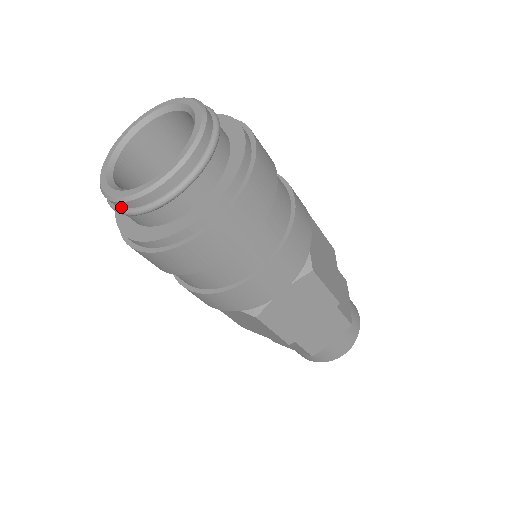
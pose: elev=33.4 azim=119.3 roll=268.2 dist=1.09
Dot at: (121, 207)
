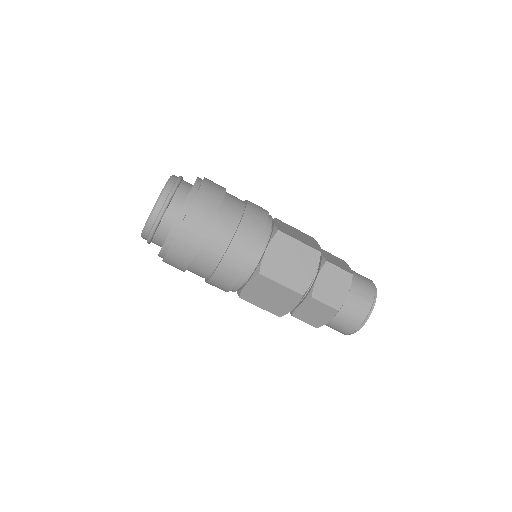
Dot at: (149, 232)
